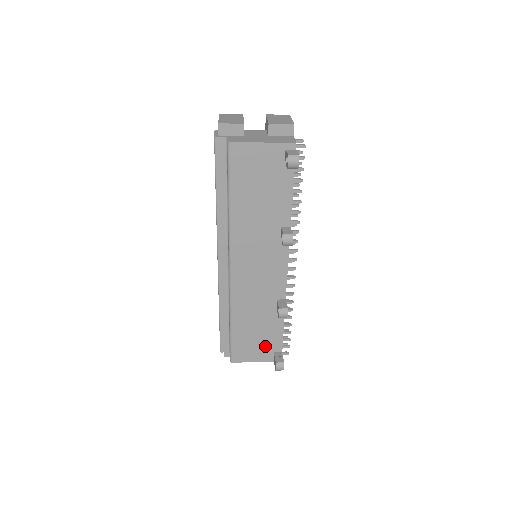
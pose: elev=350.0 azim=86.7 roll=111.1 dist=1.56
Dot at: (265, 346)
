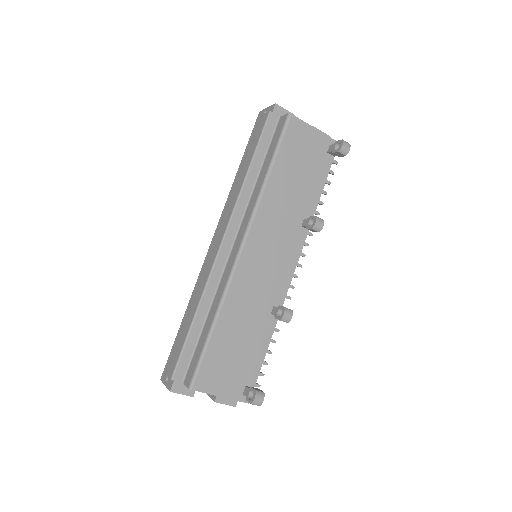
Dot at: (239, 372)
